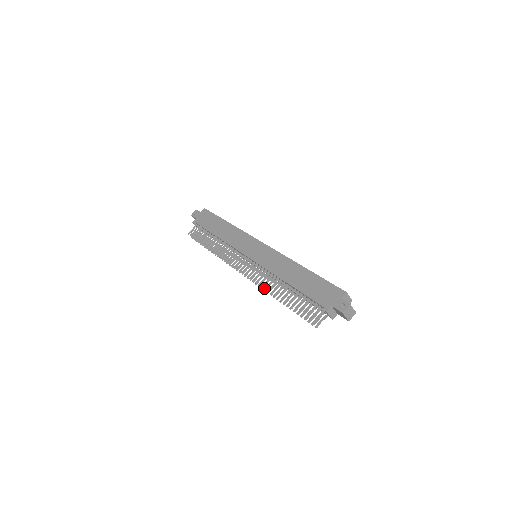
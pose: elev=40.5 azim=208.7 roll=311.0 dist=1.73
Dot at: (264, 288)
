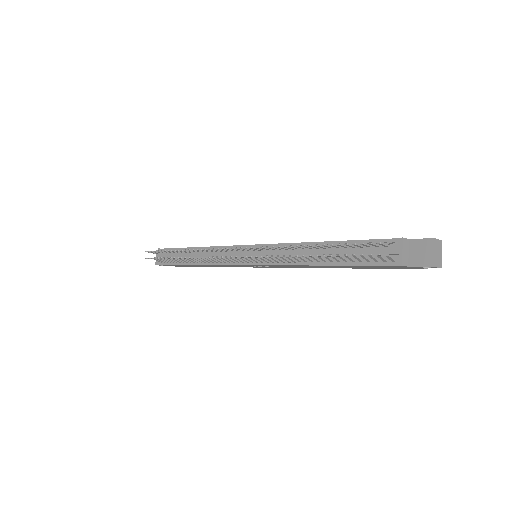
Dot at: occluded
